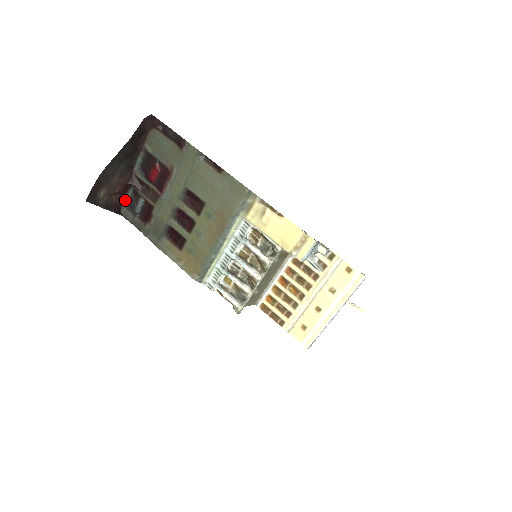
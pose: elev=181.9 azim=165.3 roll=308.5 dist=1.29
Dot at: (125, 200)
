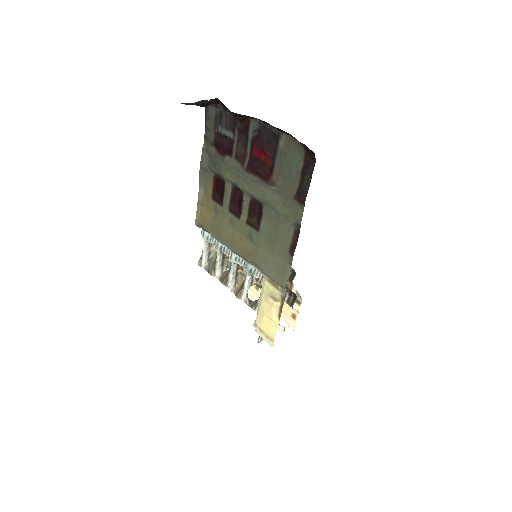
Dot at: (222, 106)
